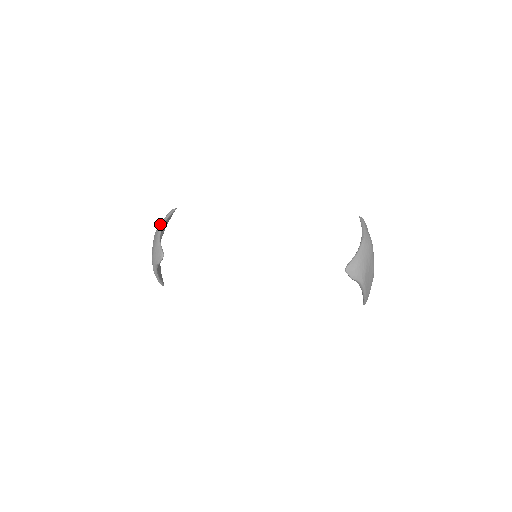
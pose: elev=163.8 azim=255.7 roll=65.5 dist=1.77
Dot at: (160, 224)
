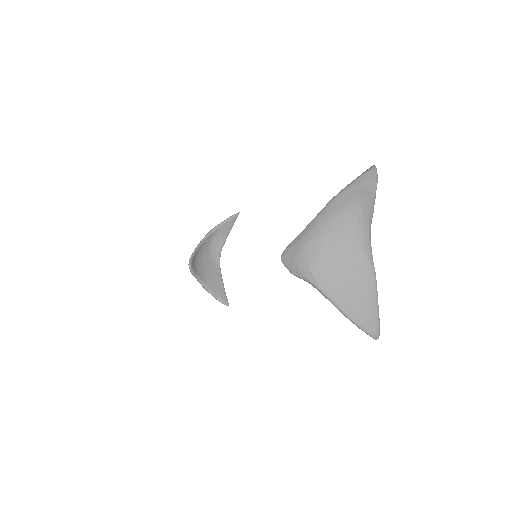
Dot at: (210, 230)
